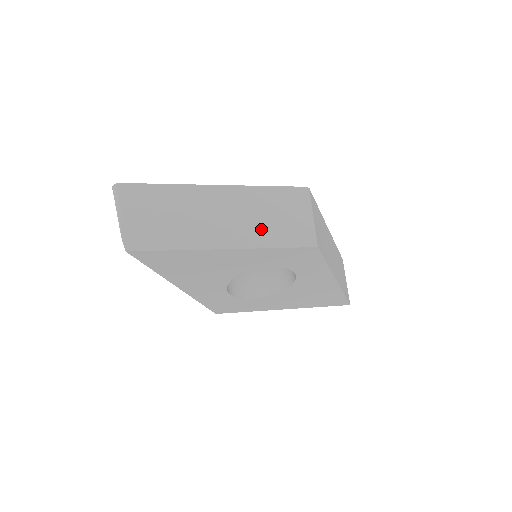
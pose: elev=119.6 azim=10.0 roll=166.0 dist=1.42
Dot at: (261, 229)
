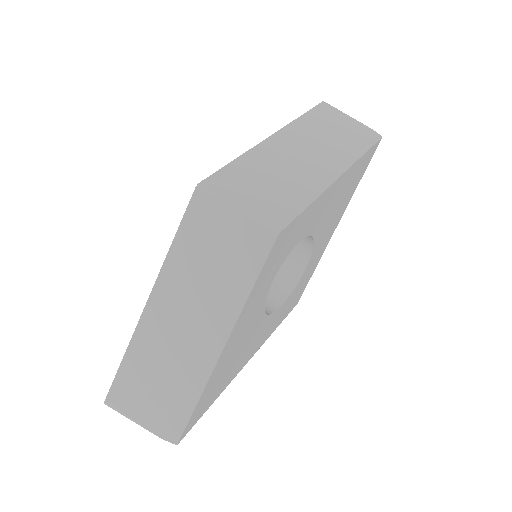
Dot at: (221, 290)
